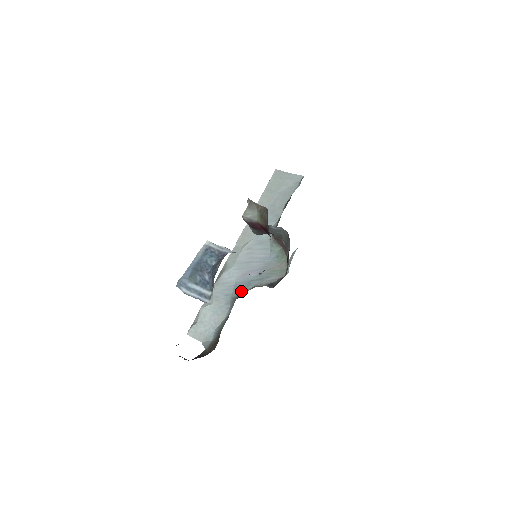
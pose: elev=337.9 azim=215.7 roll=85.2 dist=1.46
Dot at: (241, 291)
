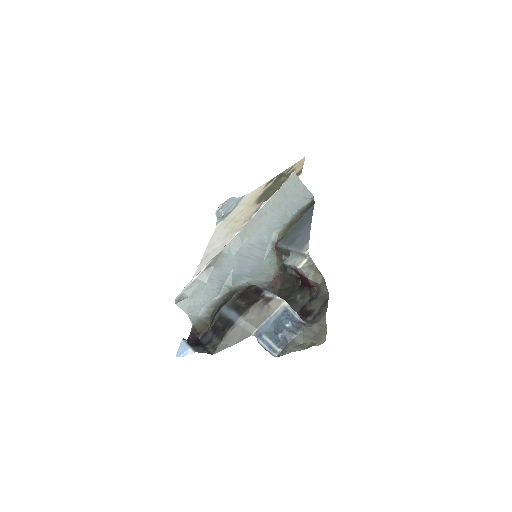
Dot at: (235, 283)
